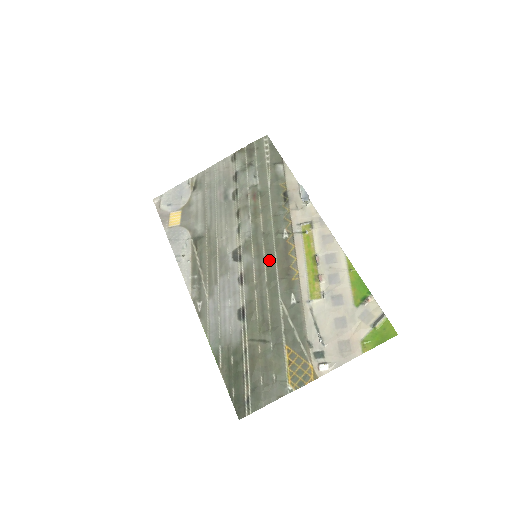
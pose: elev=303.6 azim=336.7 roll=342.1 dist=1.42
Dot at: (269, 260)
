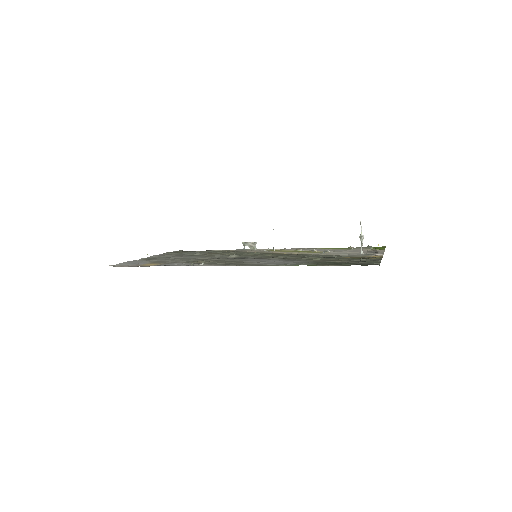
Dot at: (269, 254)
